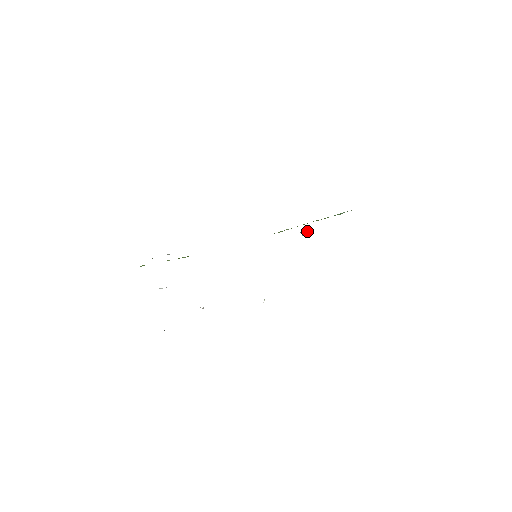
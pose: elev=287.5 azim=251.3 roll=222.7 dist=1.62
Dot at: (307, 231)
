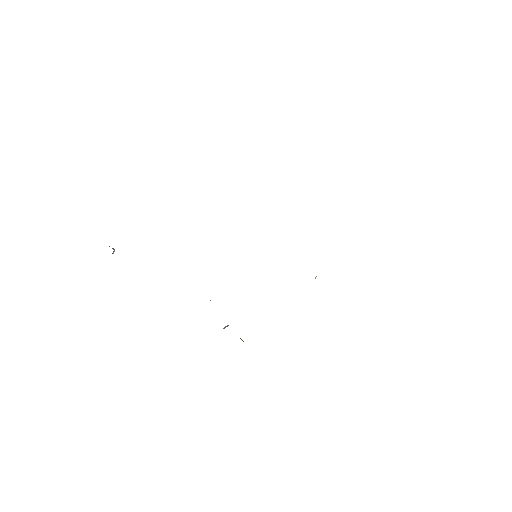
Dot at: occluded
